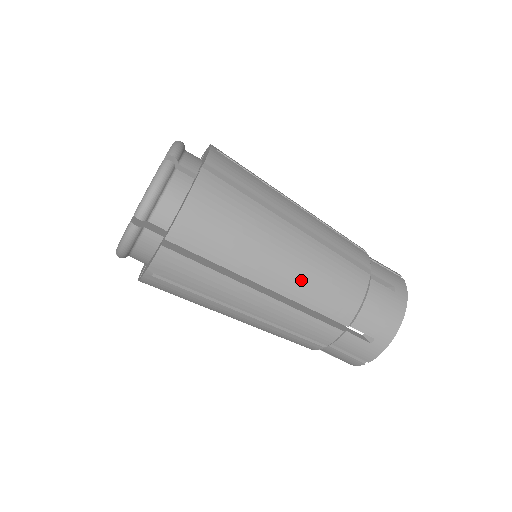
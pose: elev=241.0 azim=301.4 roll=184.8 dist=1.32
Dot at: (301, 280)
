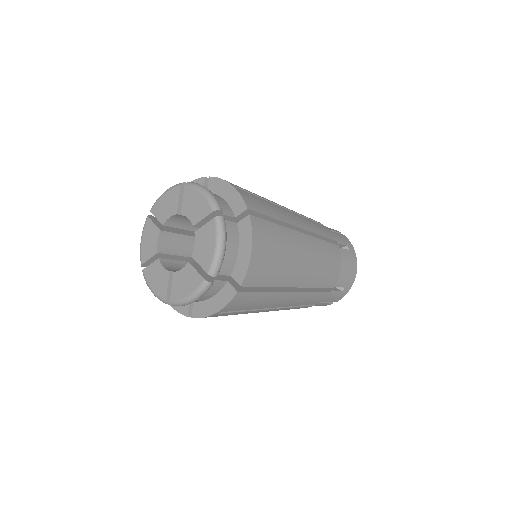
Dot at: (314, 272)
